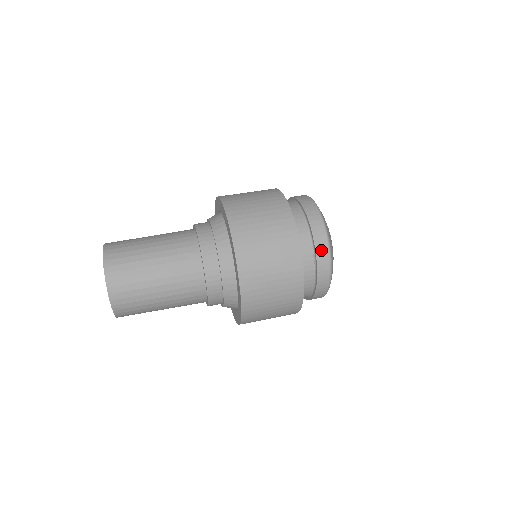
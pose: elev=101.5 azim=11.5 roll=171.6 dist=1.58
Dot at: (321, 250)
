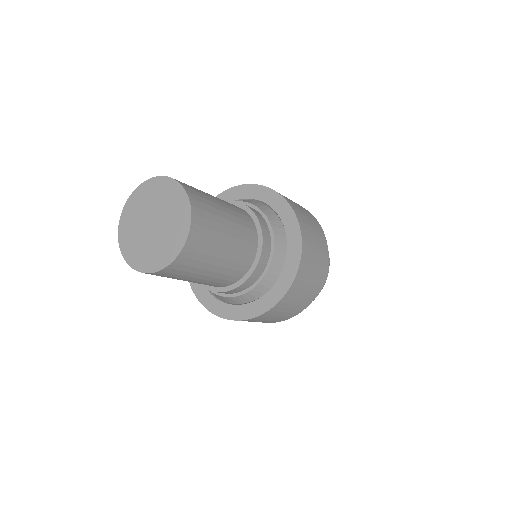
Dot at: occluded
